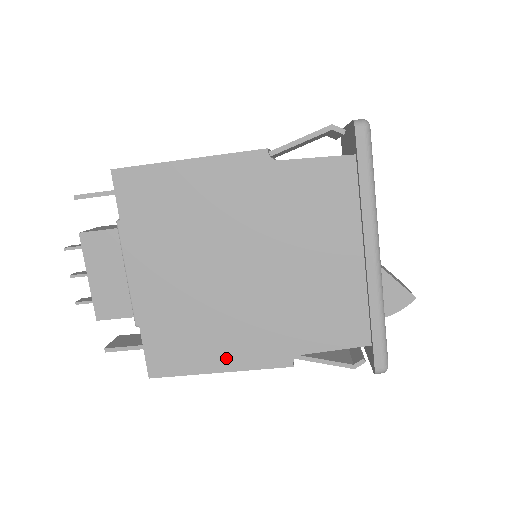
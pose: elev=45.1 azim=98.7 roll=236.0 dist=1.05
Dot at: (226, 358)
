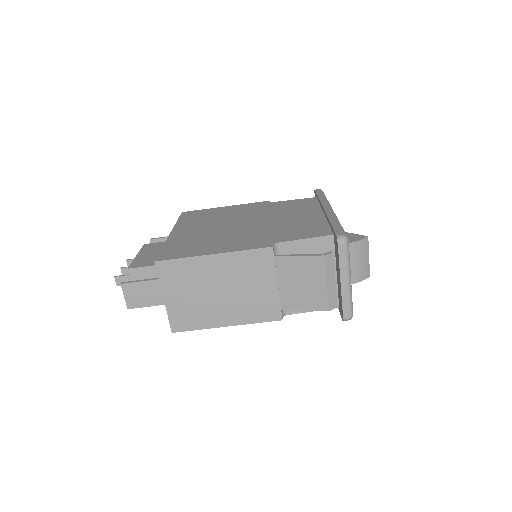
Dot at: (221, 249)
